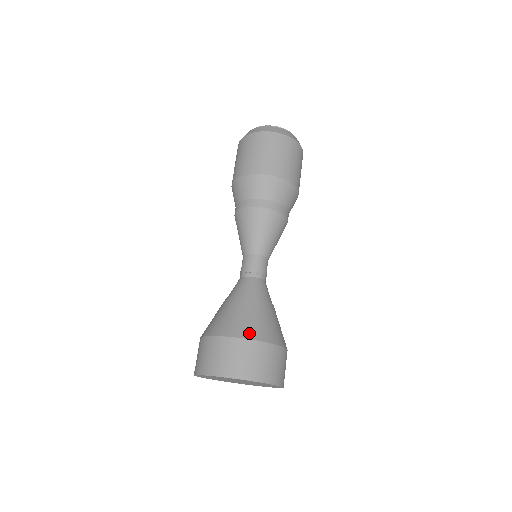
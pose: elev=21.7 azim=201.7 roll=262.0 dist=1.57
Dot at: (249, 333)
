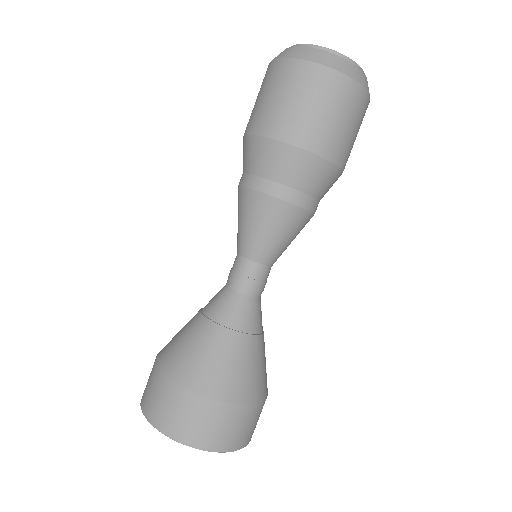
Dot at: (247, 395)
